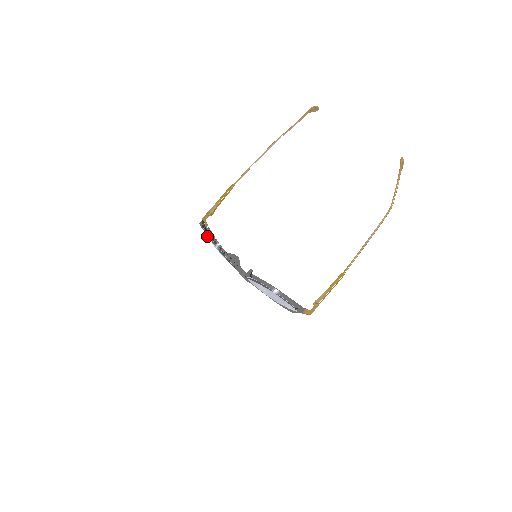
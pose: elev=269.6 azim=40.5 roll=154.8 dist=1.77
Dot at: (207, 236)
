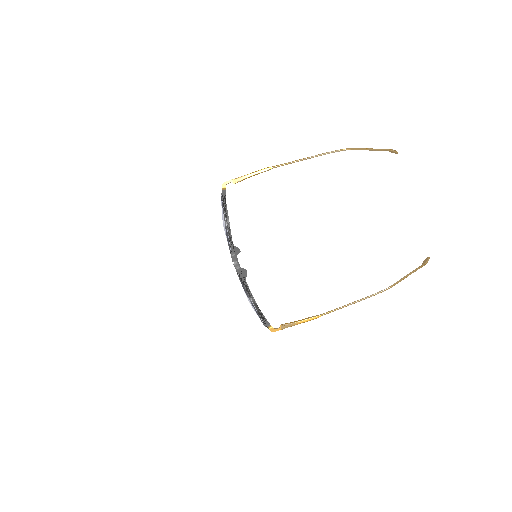
Dot at: (222, 211)
